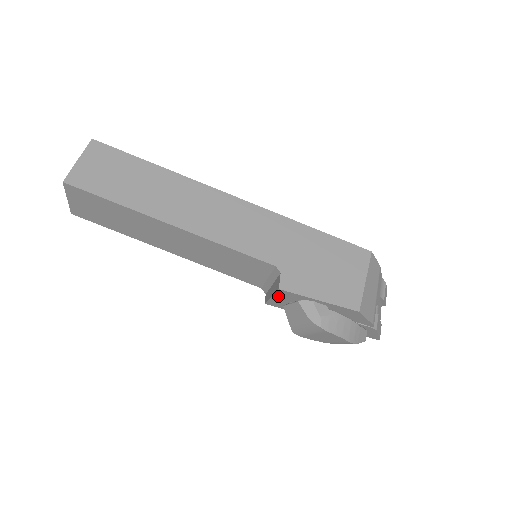
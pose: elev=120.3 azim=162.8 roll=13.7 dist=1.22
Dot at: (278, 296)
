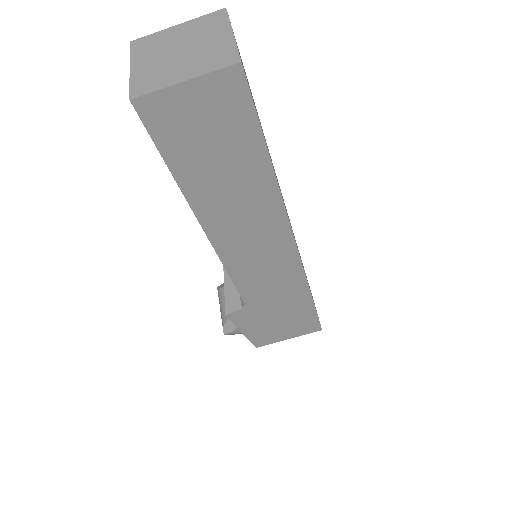
Dot at: (227, 297)
